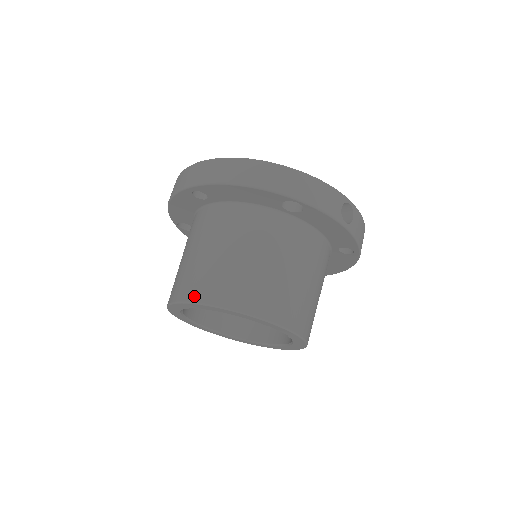
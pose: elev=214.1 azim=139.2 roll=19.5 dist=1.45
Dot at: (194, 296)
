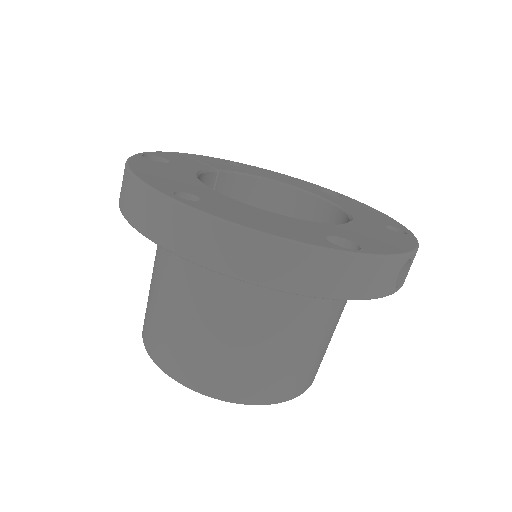
Dot at: (183, 378)
